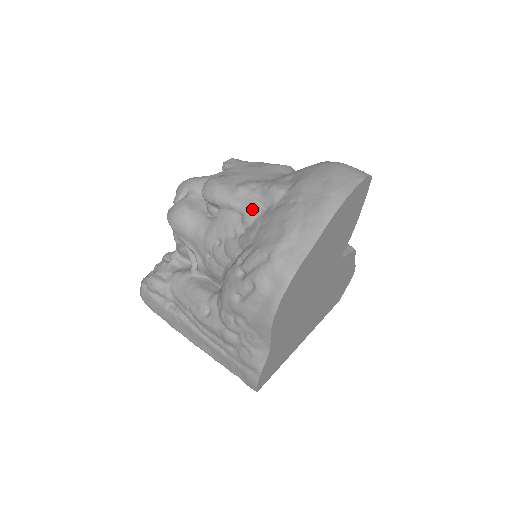
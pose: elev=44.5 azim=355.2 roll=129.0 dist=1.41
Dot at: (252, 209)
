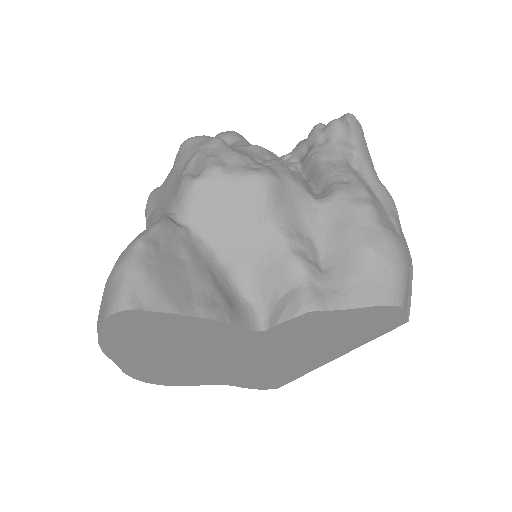
Dot at: occluded
